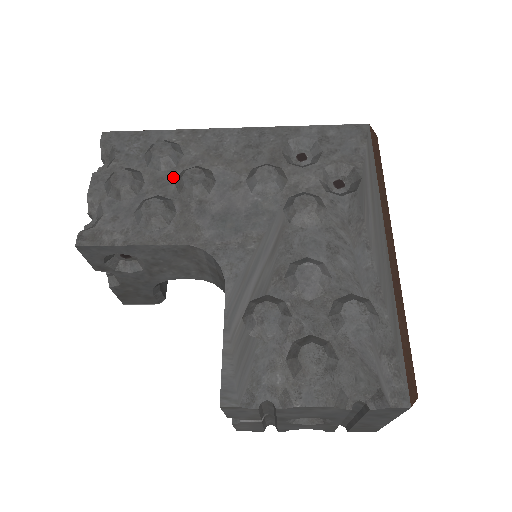
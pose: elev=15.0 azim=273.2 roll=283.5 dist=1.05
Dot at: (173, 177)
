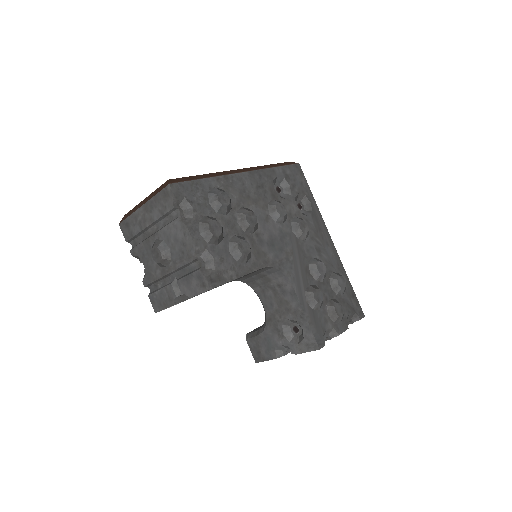
Dot at: (235, 219)
